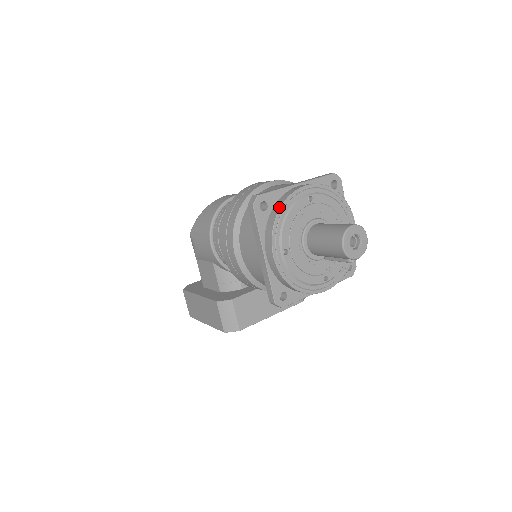
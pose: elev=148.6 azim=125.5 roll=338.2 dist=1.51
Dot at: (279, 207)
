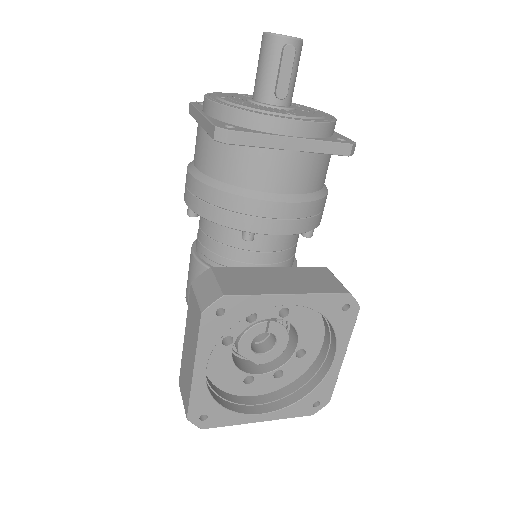
Dot at: occluded
